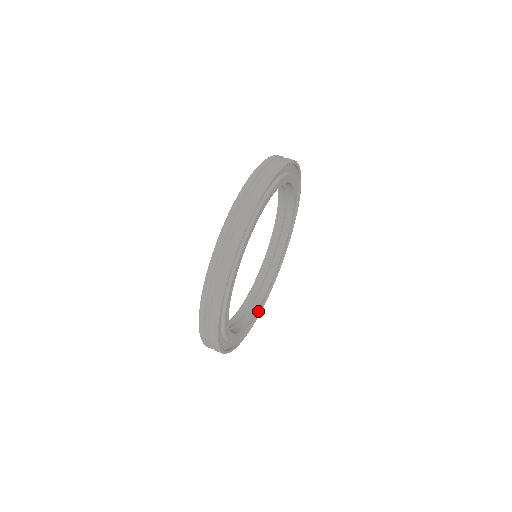
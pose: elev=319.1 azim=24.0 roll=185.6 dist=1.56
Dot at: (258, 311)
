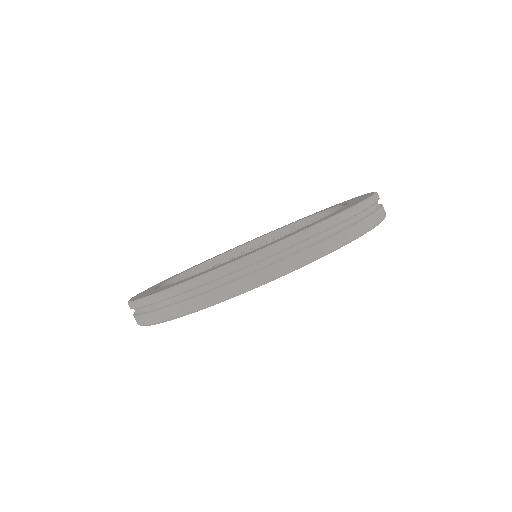
Dot at: occluded
